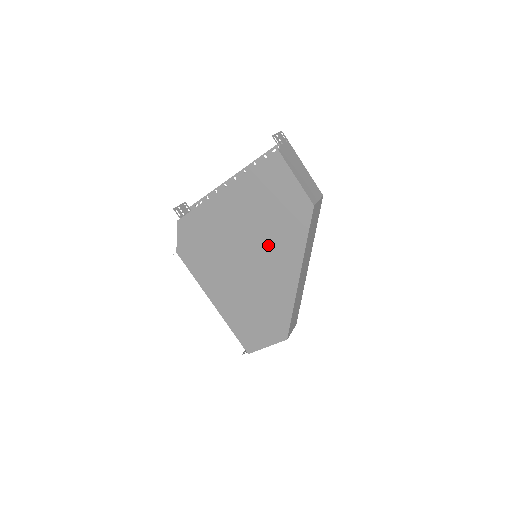
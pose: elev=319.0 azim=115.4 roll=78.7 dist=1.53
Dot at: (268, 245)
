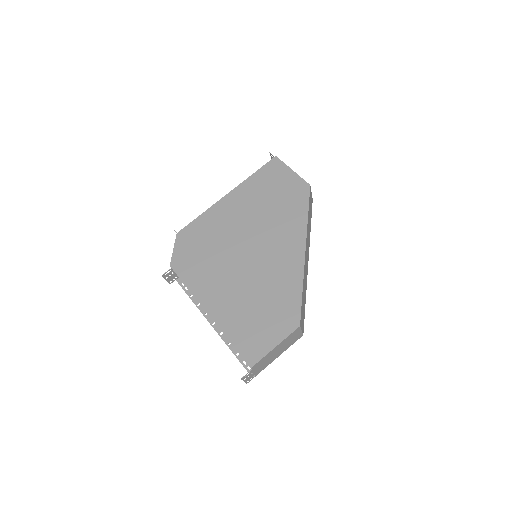
Dot at: (271, 228)
